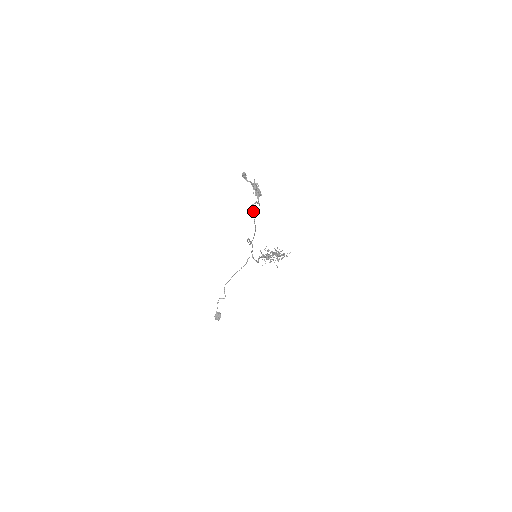
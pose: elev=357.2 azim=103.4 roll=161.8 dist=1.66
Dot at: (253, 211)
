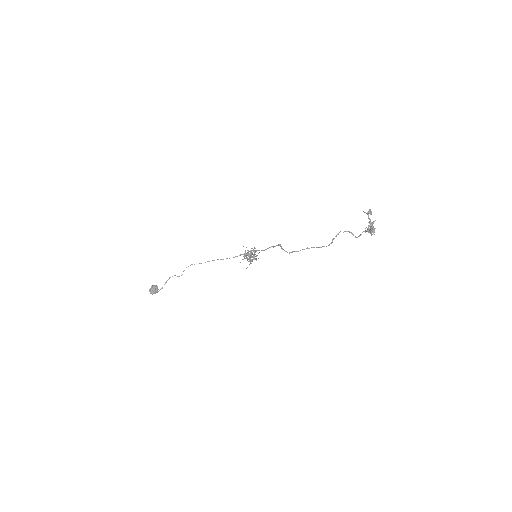
Dot at: occluded
